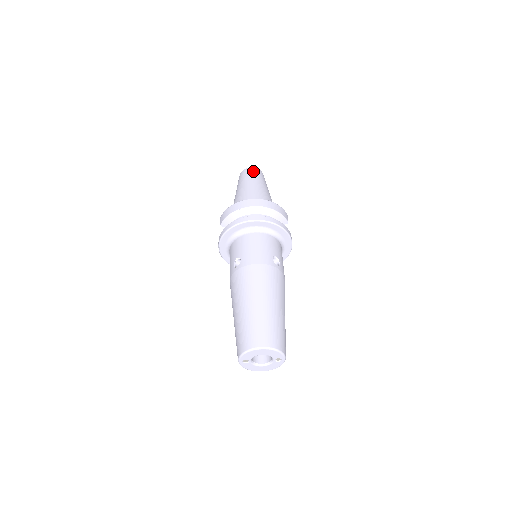
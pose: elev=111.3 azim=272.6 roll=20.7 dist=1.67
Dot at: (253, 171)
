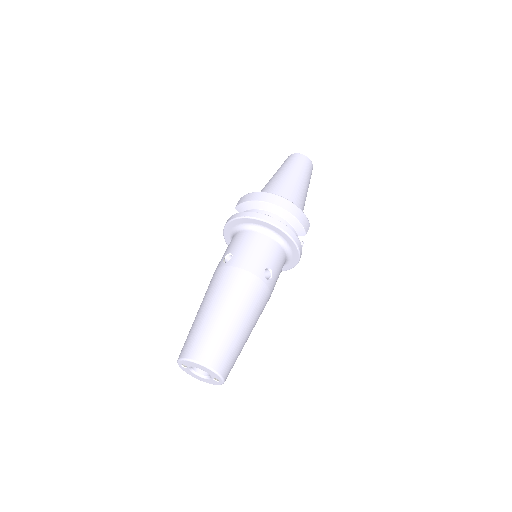
Dot at: (302, 160)
